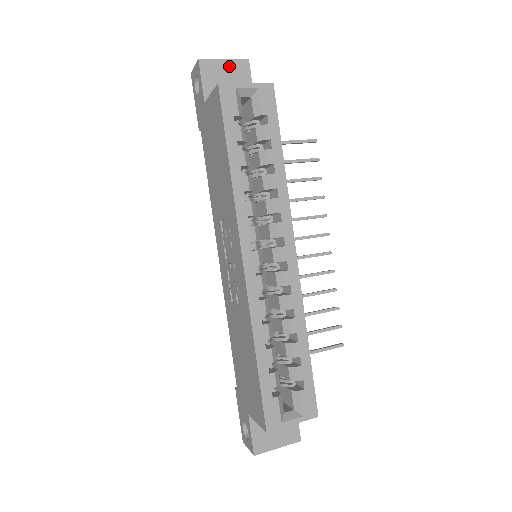
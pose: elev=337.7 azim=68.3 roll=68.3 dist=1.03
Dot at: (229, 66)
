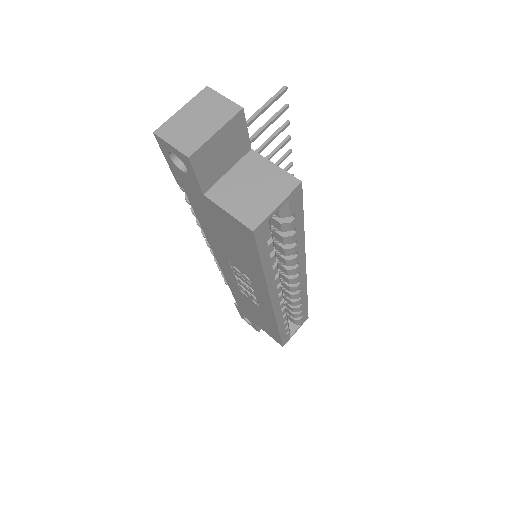
Dot at: (223, 135)
